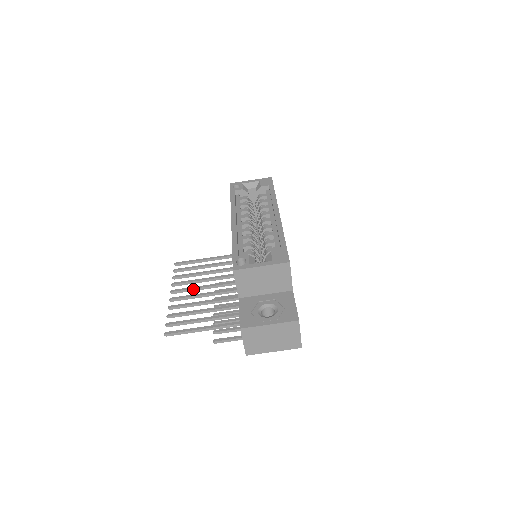
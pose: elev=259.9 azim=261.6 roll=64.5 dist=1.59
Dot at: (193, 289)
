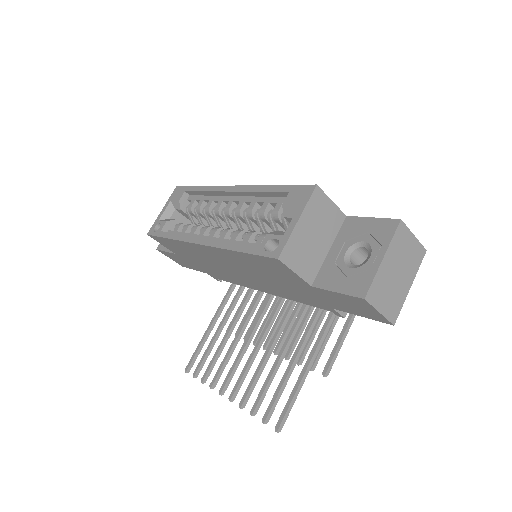
Dot at: (237, 363)
